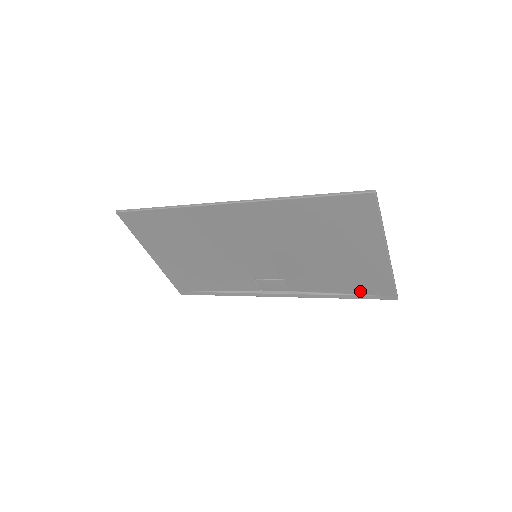
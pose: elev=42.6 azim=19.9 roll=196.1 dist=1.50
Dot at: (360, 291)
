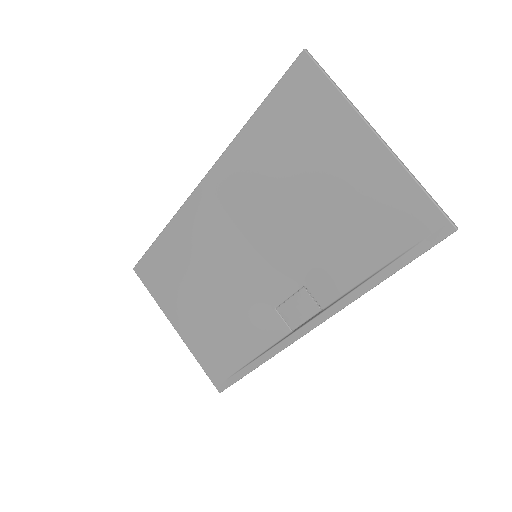
Dot at: (397, 246)
